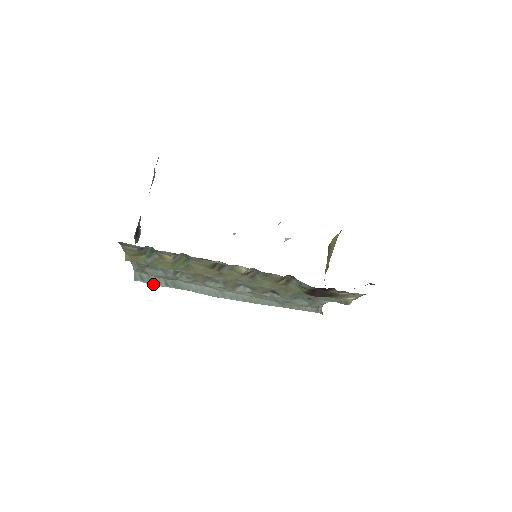
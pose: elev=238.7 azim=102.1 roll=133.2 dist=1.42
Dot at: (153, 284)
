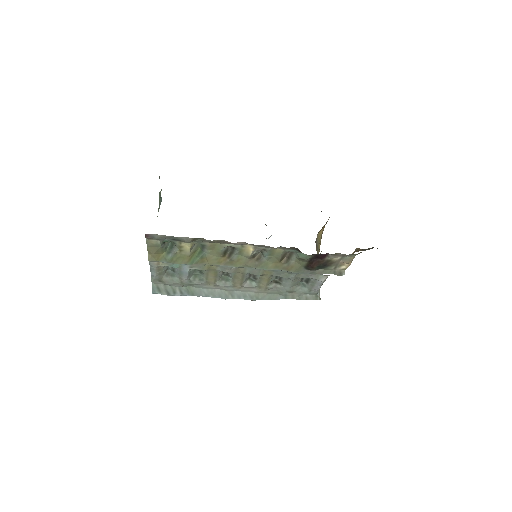
Dot at: (169, 294)
